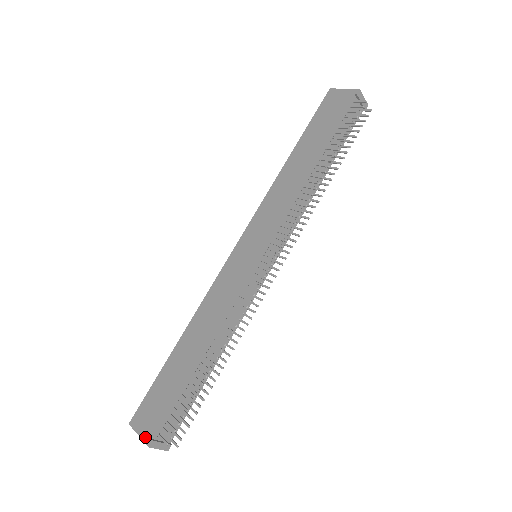
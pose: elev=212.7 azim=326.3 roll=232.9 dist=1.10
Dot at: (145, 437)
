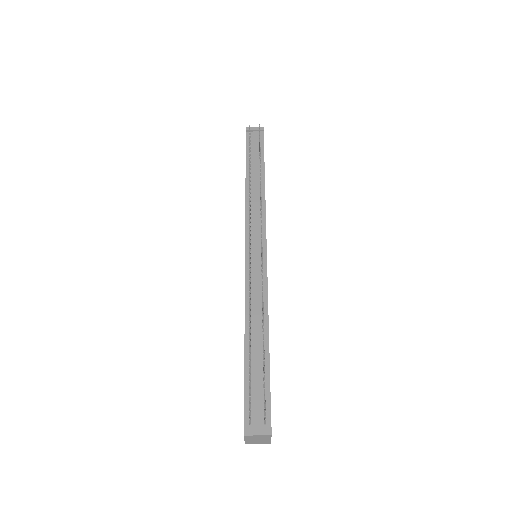
Dot at: occluded
